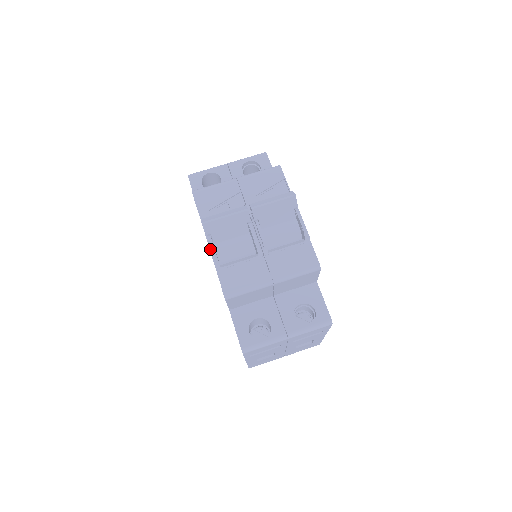
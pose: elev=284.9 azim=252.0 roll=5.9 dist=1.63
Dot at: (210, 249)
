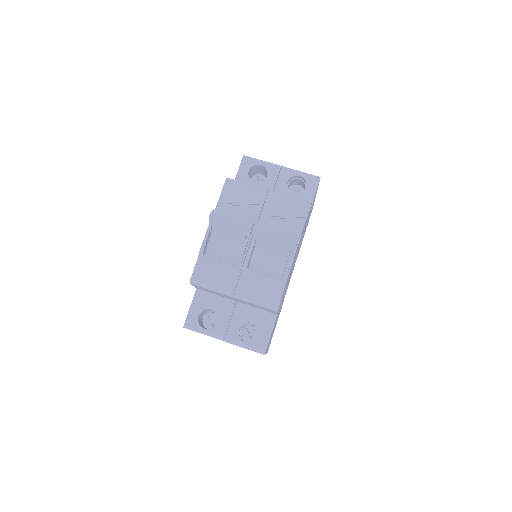
Dot at: occluded
